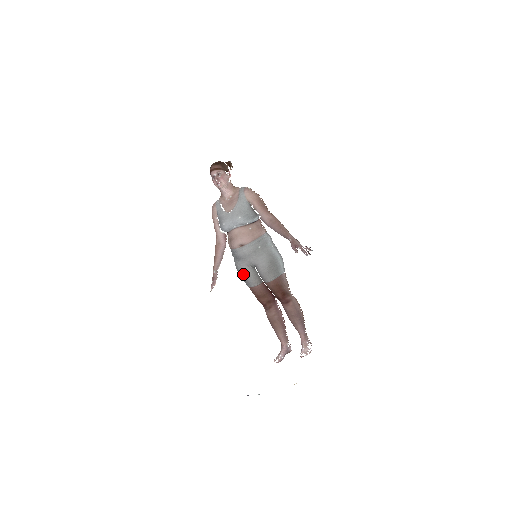
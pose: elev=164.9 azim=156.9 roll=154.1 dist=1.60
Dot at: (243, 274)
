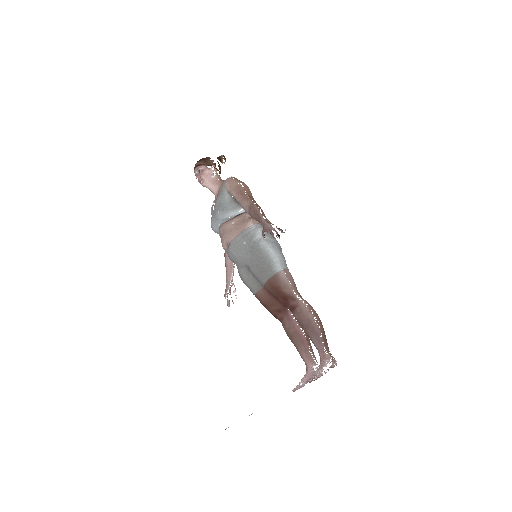
Dot at: (242, 280)
